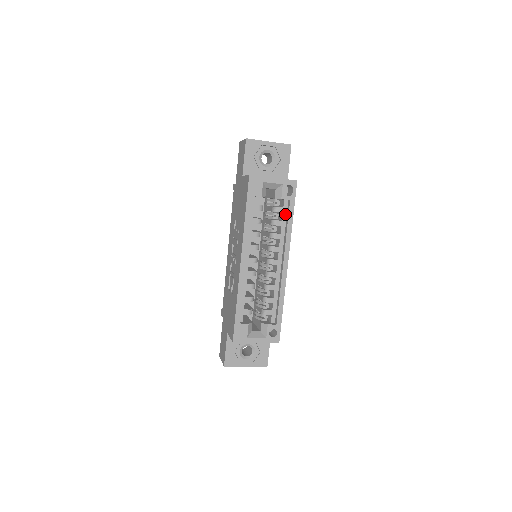
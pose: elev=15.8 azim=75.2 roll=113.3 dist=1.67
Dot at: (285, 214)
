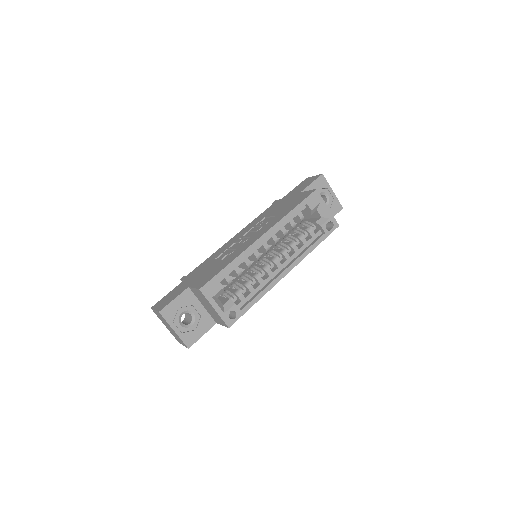
Dot at: (313, 239)
